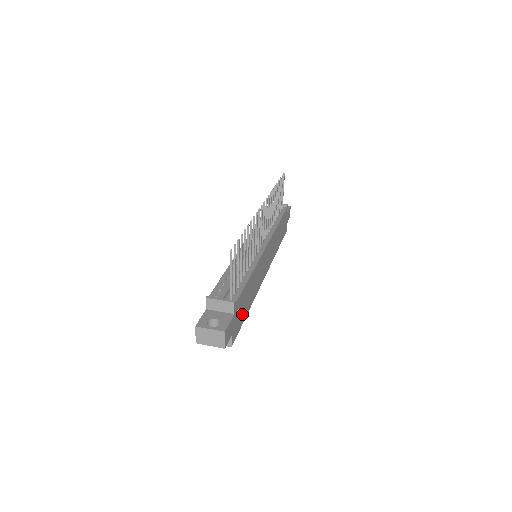
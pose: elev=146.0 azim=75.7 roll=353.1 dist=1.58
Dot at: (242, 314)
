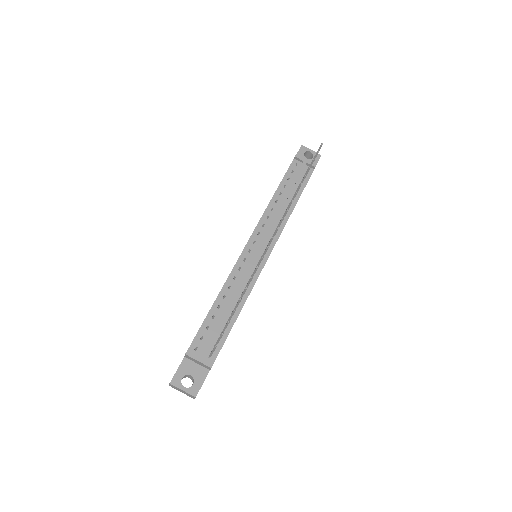
Dot at: occluded
